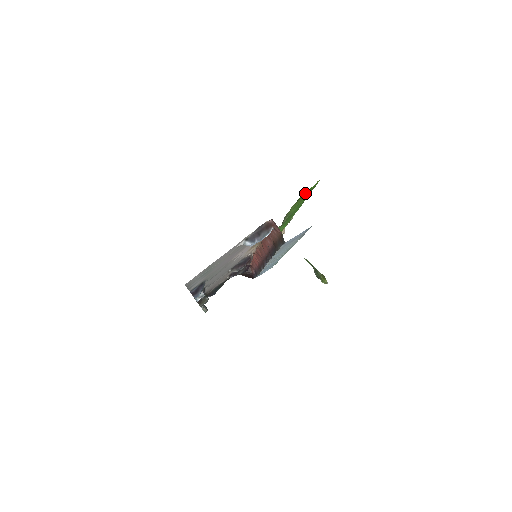
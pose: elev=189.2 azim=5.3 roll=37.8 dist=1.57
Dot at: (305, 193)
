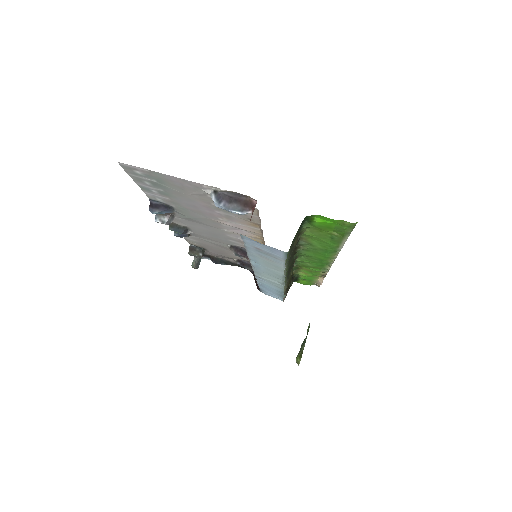
Dot at: (322, 220)
